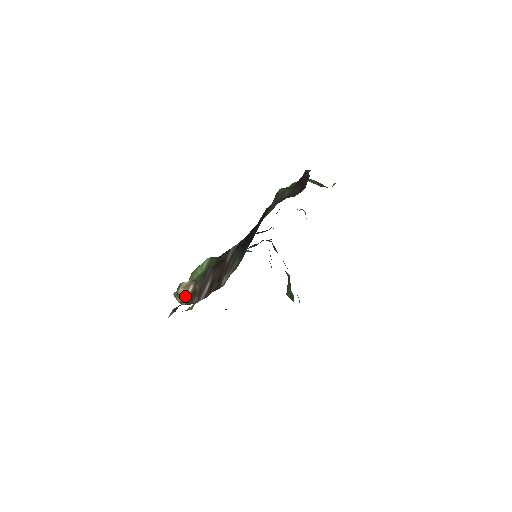
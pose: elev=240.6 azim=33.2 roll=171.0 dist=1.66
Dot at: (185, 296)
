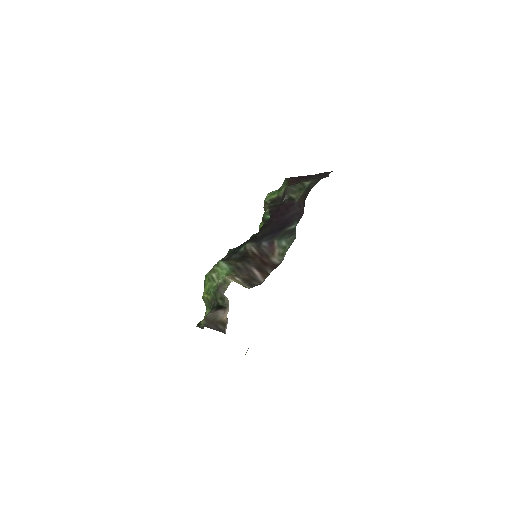
Dot at: (242, 283)
